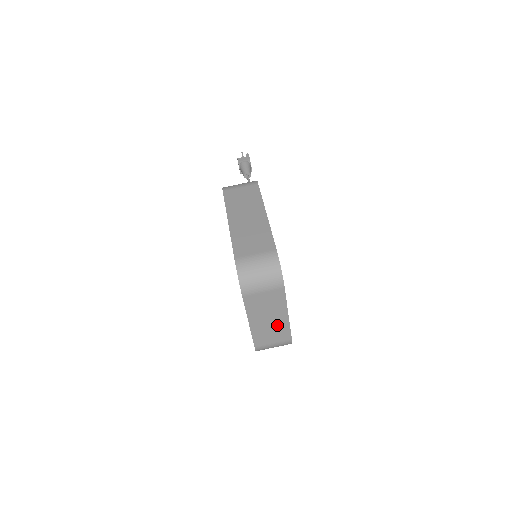
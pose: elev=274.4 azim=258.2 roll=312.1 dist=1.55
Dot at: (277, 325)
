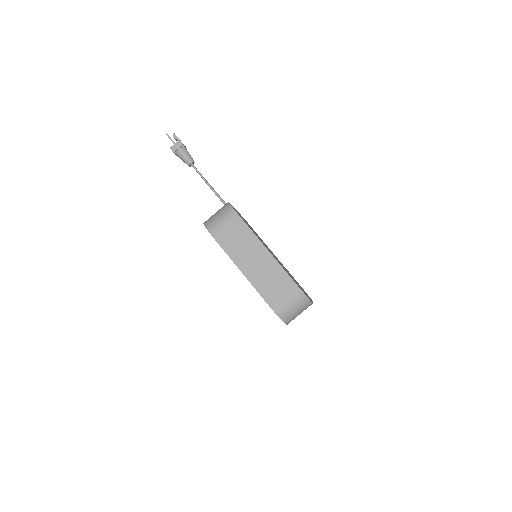
Dot at: occluded
